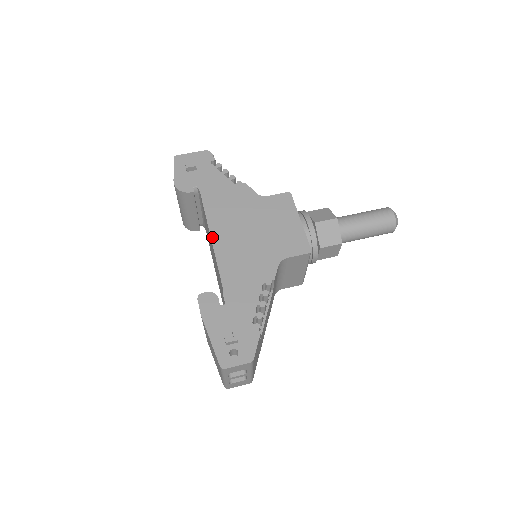
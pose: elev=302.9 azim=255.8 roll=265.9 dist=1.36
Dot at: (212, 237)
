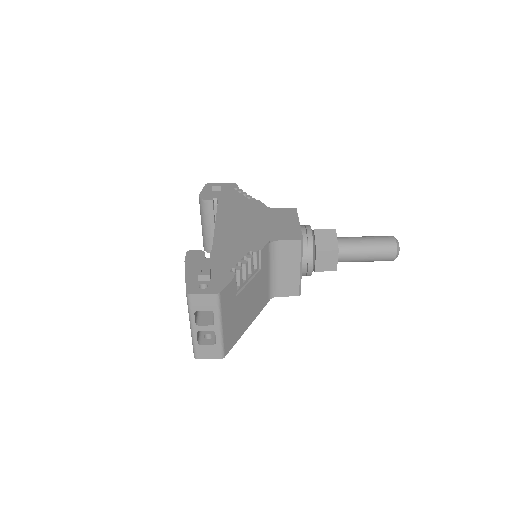
Dot at: (216, 223)
